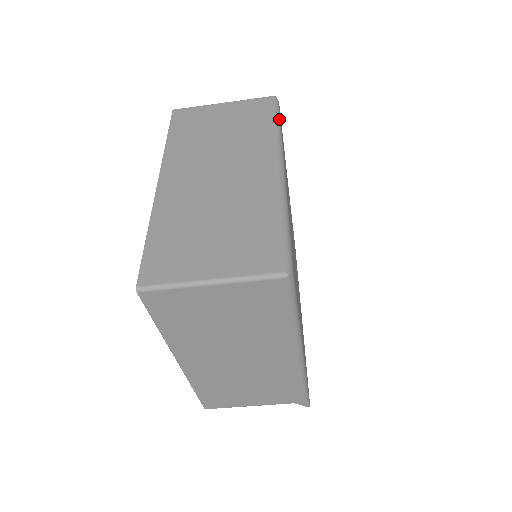
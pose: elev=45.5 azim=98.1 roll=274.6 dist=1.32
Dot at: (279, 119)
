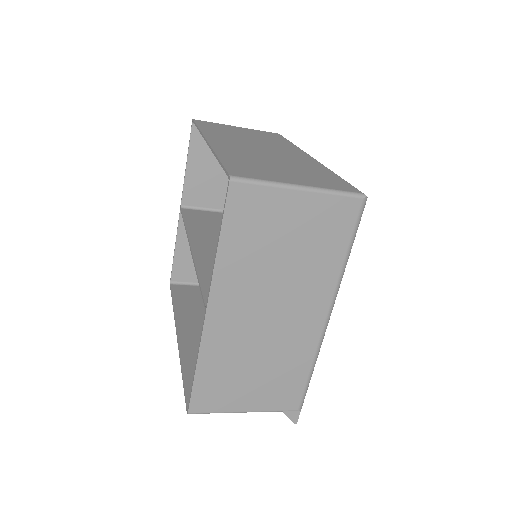
Dot at: occluded
